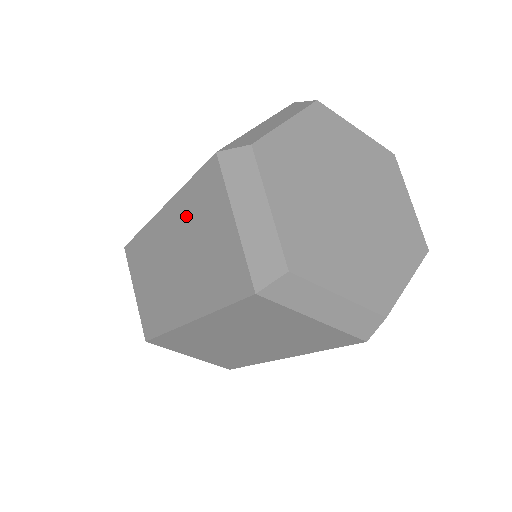
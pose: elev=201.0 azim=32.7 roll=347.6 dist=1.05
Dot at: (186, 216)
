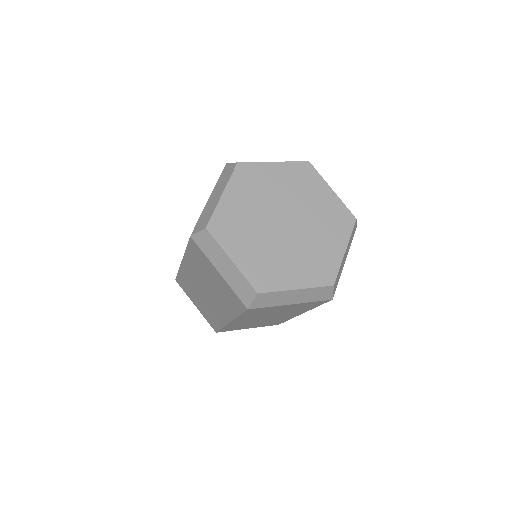
Dot at: (196, 267)
